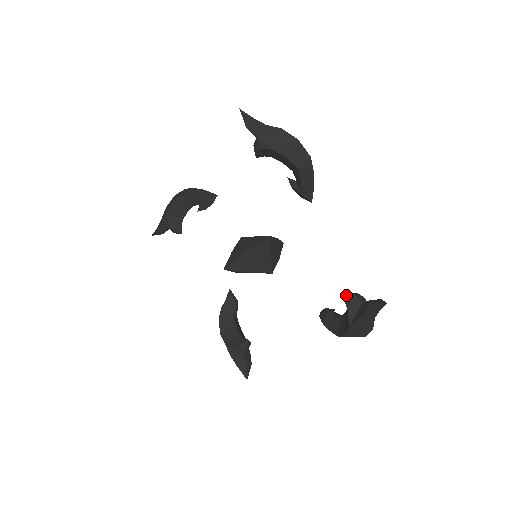
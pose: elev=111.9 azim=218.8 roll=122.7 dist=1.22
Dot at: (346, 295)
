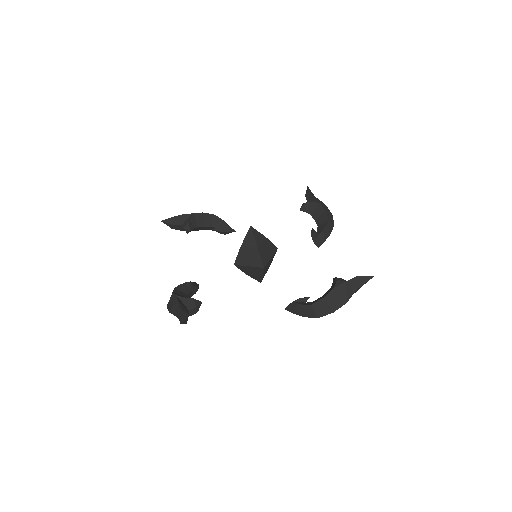
Dot at: occluded
